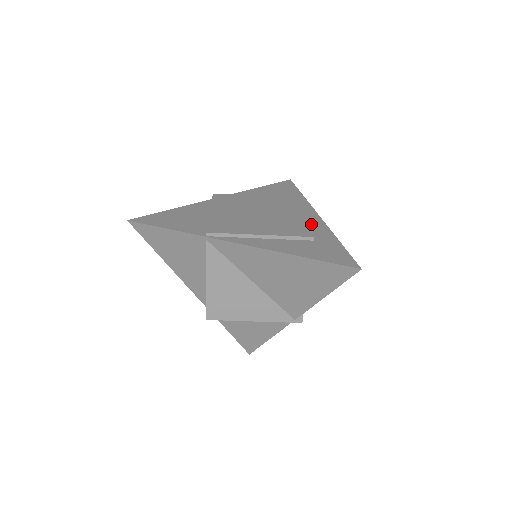
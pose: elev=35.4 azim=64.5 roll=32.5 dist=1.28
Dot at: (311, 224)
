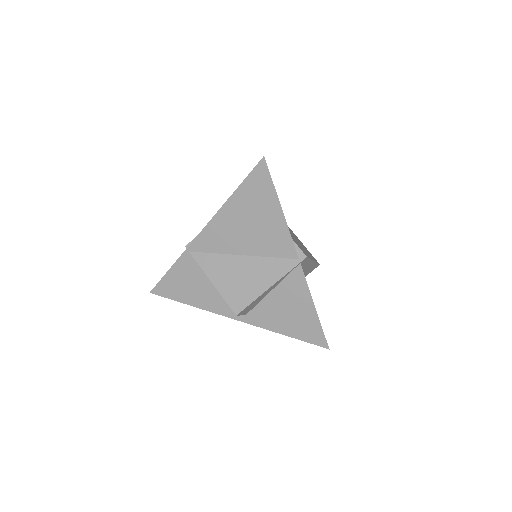
Dot at: occluded
